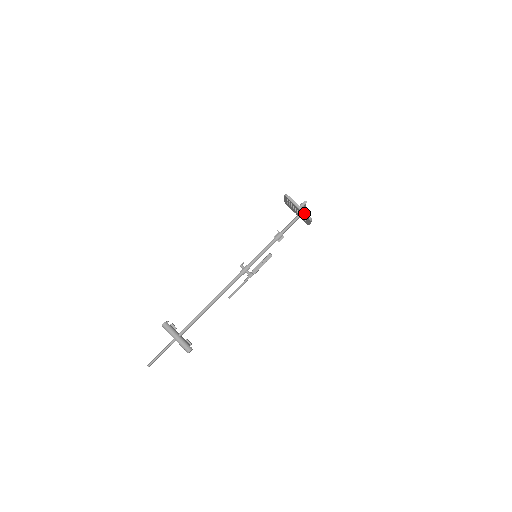
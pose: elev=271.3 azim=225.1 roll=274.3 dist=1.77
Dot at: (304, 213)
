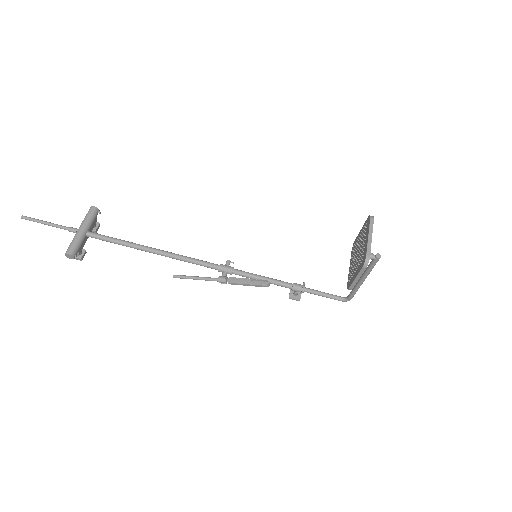
Dot at: (368, 248)
